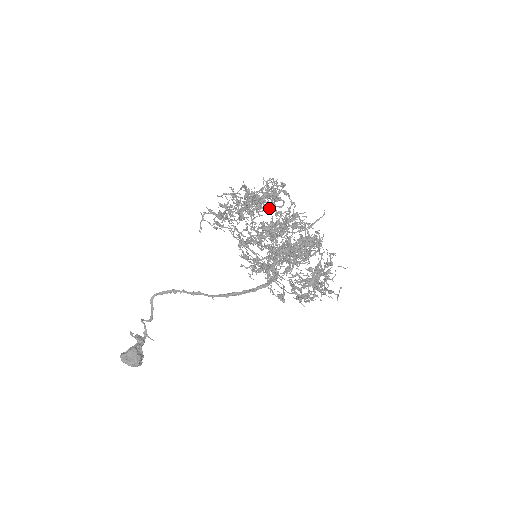
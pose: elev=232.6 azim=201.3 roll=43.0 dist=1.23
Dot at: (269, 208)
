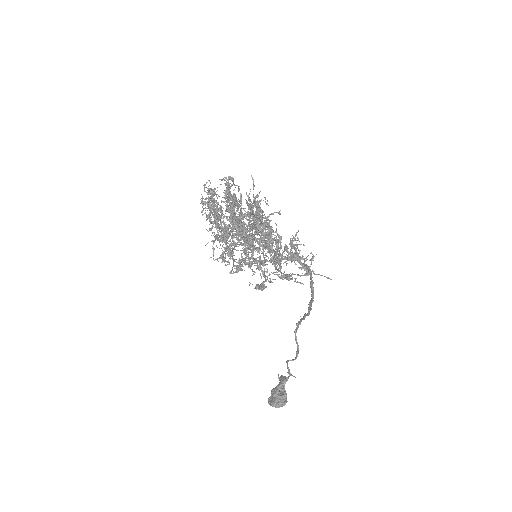
Dot at: occluded
